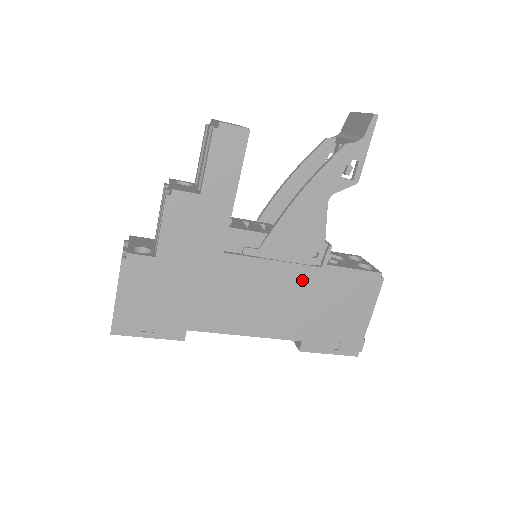
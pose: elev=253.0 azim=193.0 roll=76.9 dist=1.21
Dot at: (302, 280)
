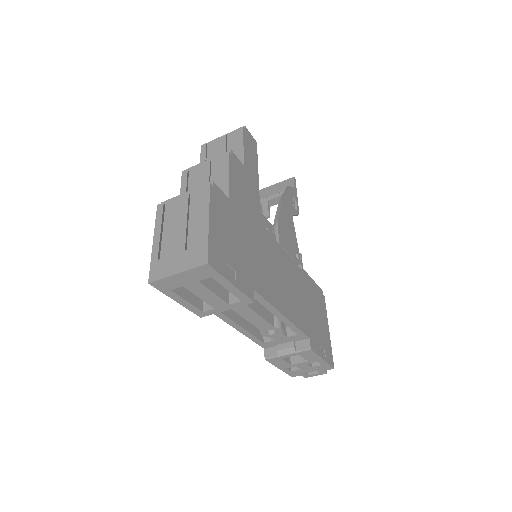
Dot at: (297, 275)
